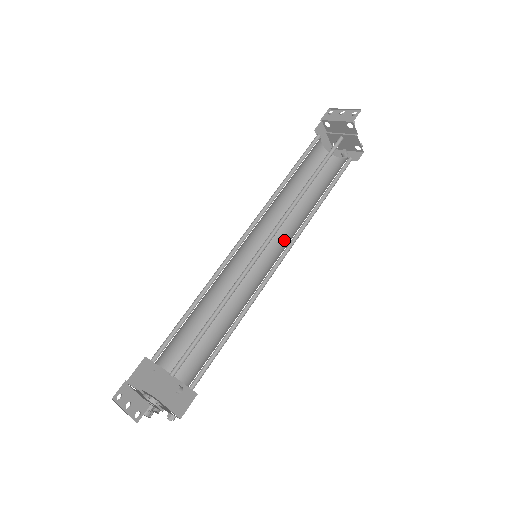
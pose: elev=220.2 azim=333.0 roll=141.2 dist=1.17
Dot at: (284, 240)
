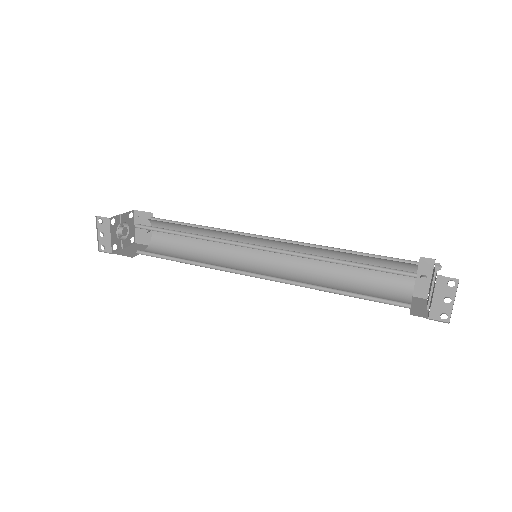
Dot at: (295, 257)
